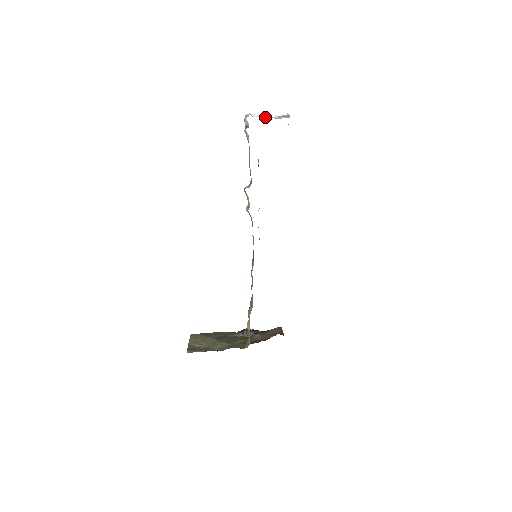
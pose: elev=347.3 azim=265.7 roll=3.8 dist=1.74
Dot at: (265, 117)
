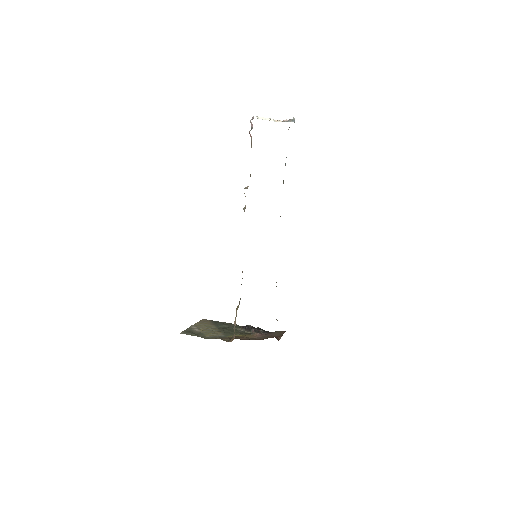
Dot at: occluded
